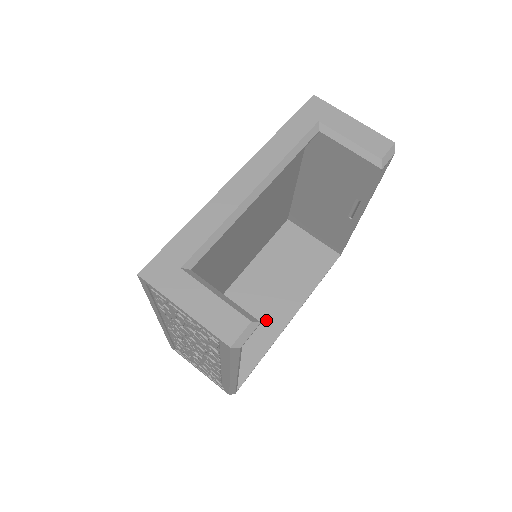
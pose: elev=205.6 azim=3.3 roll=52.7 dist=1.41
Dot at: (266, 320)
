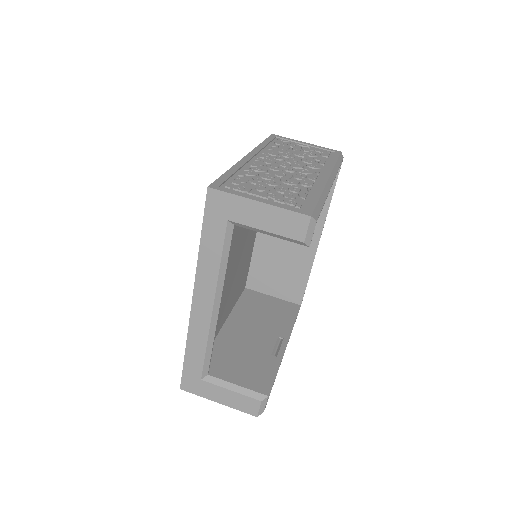
Dot at: (299, 249)
